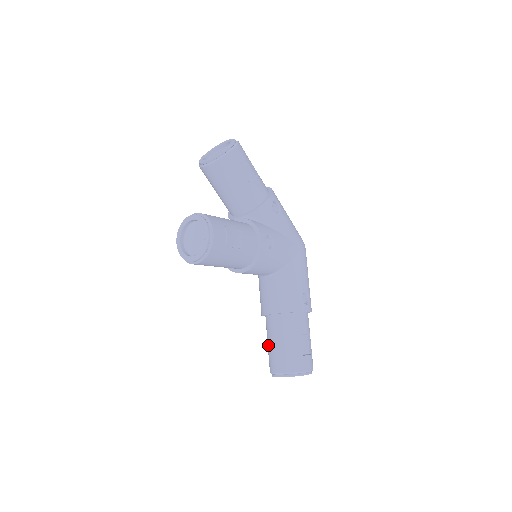
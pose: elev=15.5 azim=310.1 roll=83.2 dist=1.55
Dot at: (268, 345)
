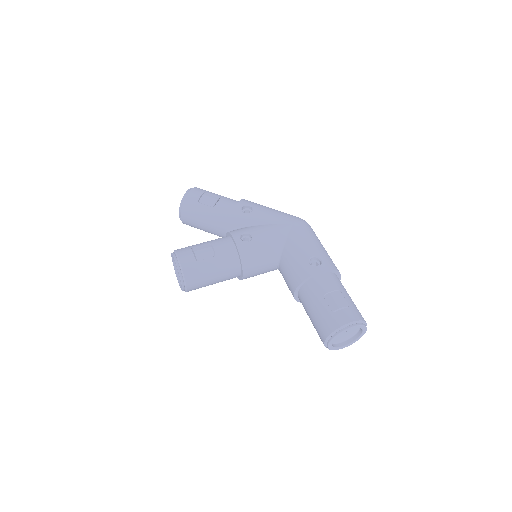
Dot at: occluded
